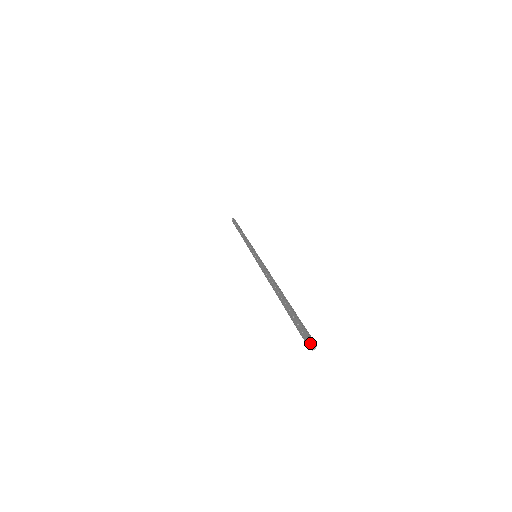
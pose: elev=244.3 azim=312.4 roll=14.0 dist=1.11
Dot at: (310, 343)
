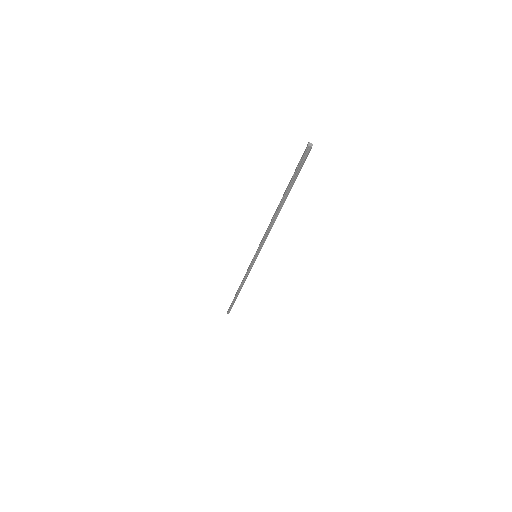
Dot at: (307, 144)
